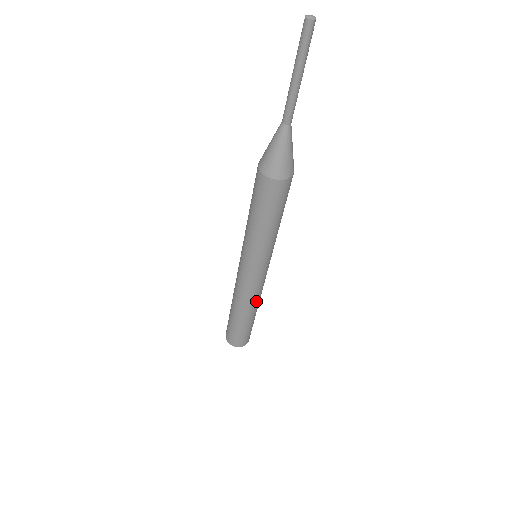
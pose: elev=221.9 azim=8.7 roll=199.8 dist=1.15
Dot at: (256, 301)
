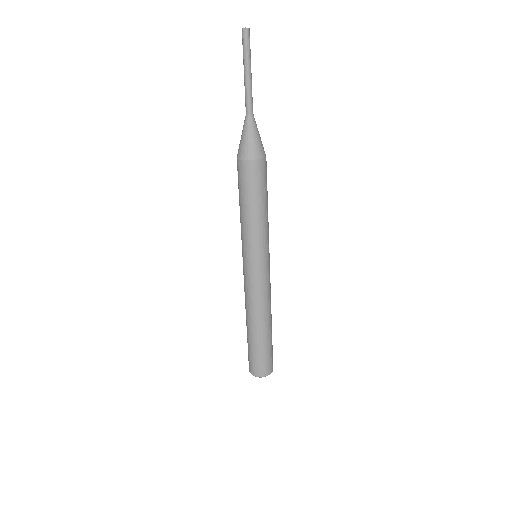
Dot at: (262, 309)
